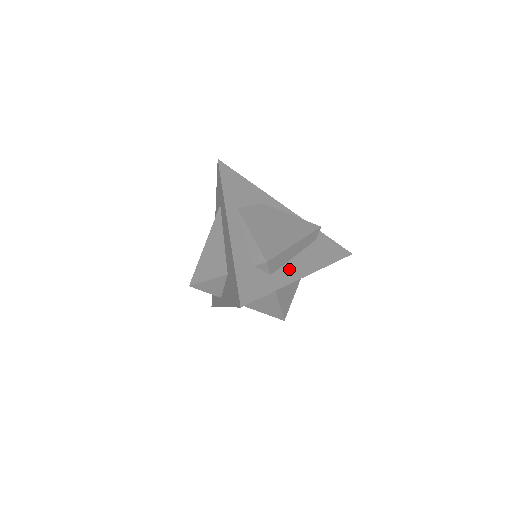
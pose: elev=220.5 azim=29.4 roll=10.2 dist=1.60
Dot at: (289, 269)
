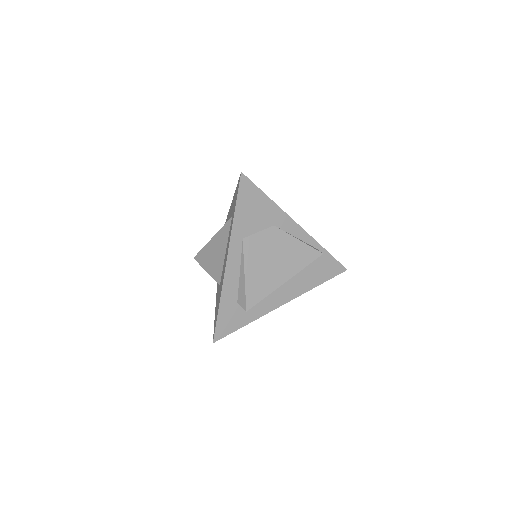
Dot at: (271, 299)
